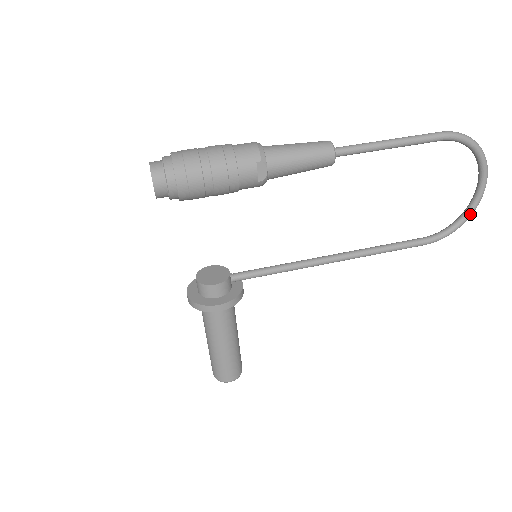
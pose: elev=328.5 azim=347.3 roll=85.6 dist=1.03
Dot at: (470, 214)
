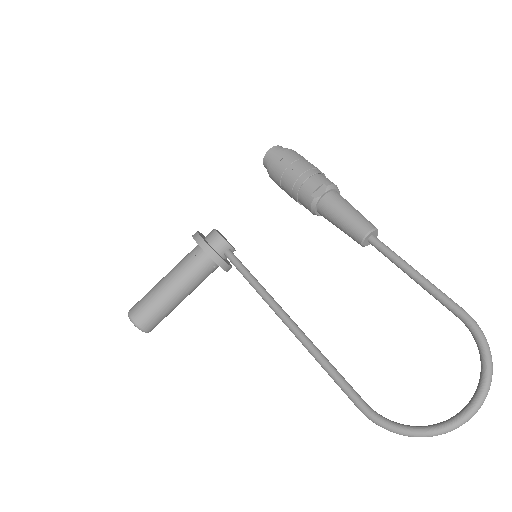
Dot at: (427, 430)
